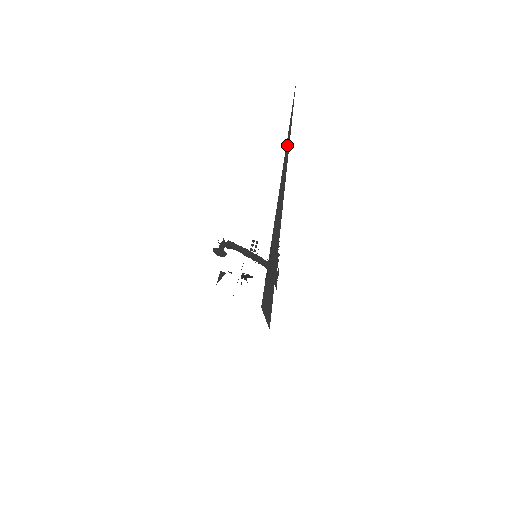
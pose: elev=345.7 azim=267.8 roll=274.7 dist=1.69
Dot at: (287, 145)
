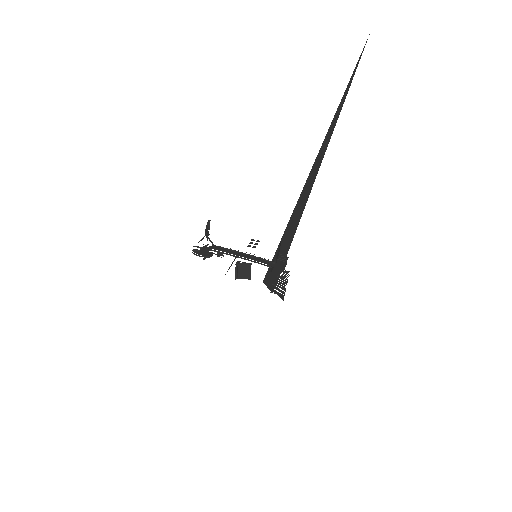
Dot at: (323, 145)
